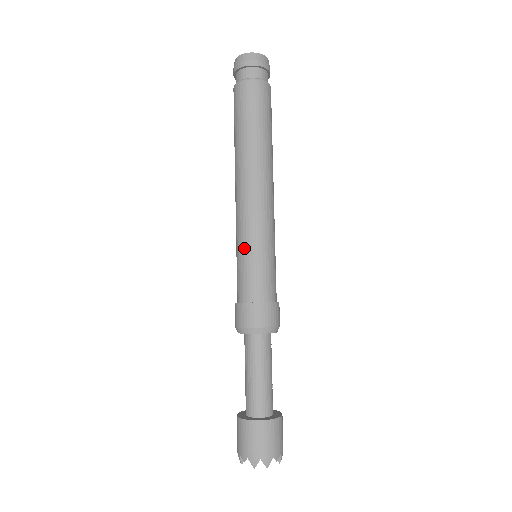
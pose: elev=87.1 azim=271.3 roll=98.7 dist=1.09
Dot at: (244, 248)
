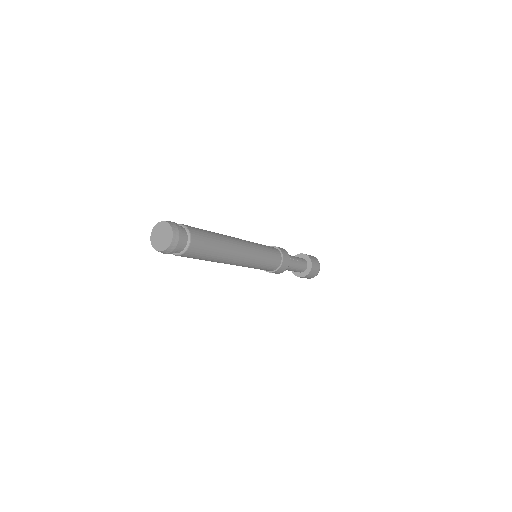
Dot at: occluded
